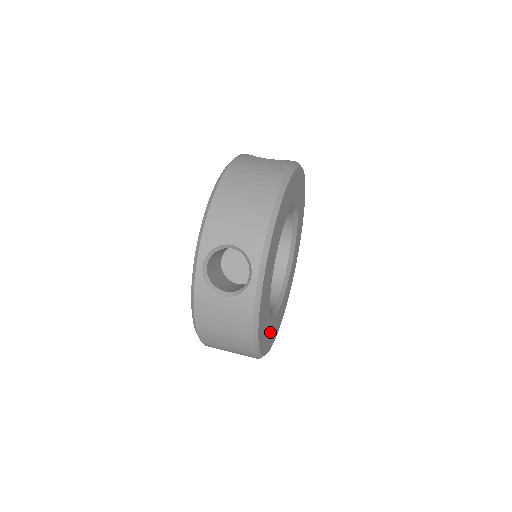
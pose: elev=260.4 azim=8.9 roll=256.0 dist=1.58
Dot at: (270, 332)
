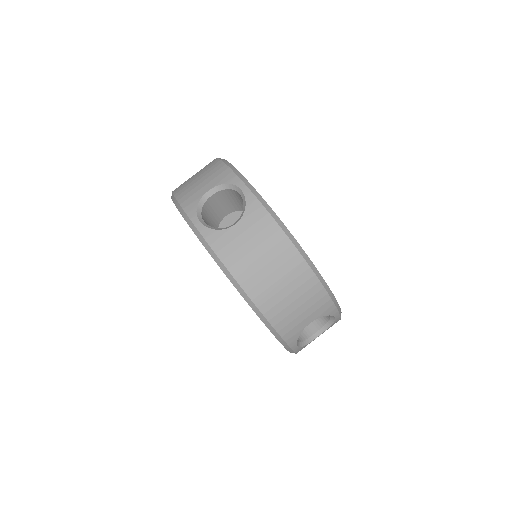
Dot at: occluded
